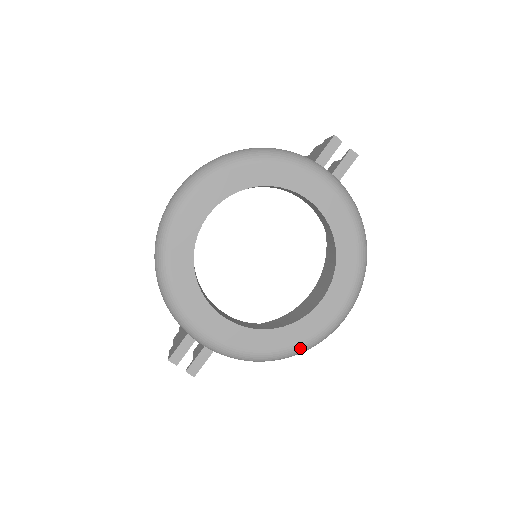
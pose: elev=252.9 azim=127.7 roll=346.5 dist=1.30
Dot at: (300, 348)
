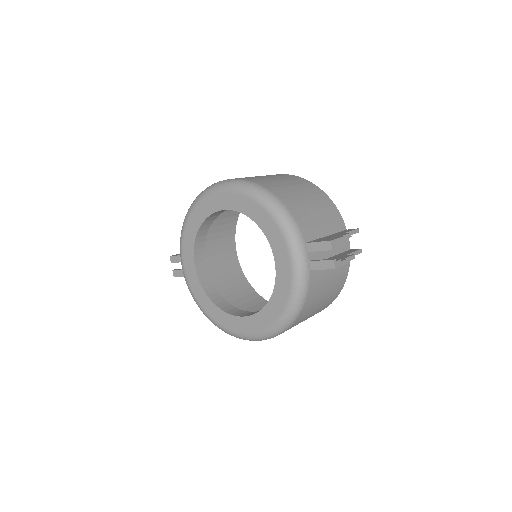
Dot at: (216, 324)
